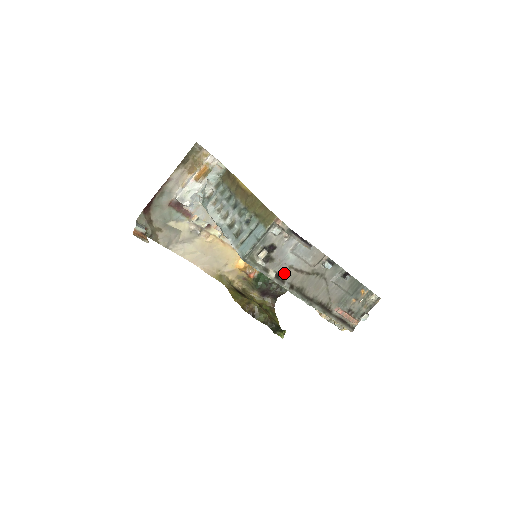
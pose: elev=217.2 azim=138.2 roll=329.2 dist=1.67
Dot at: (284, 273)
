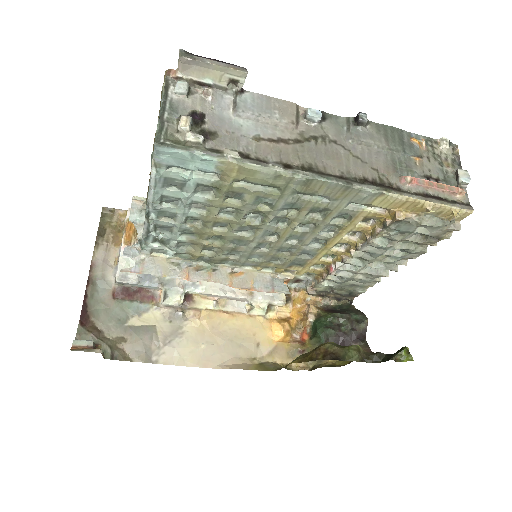
Dot at: (254, 151)
